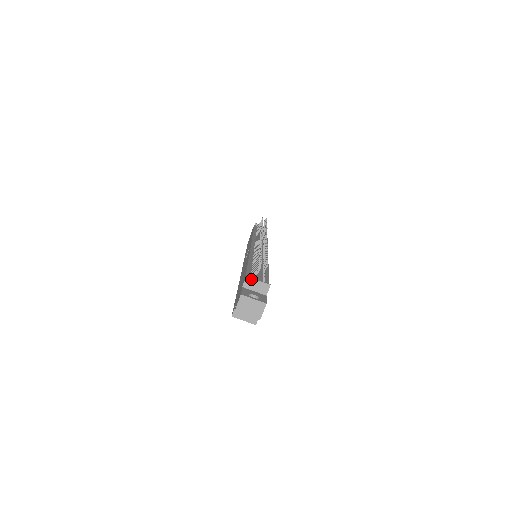
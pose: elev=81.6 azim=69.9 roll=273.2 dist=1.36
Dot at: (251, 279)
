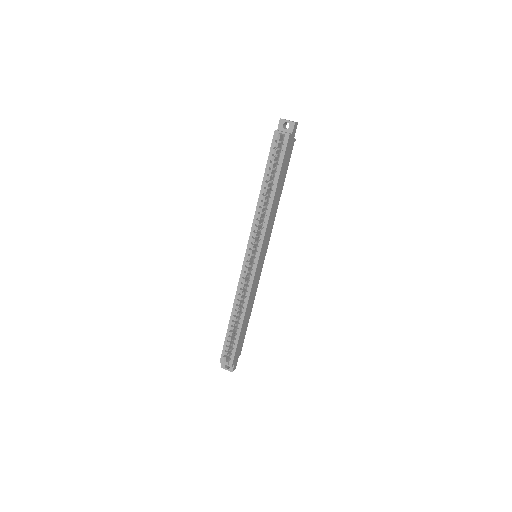
Dot at: occluded
